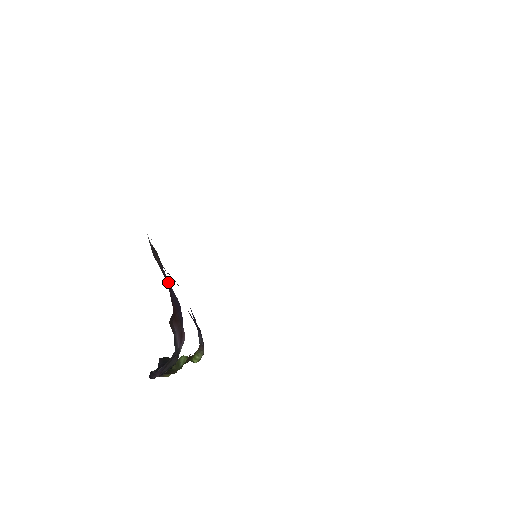
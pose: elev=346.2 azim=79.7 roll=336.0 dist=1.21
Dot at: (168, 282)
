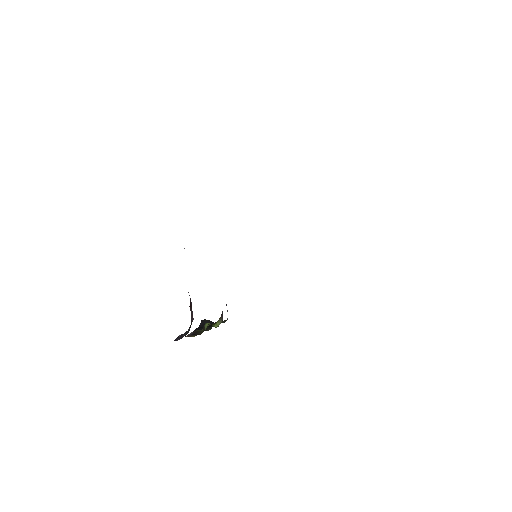
Dot at: occluded
